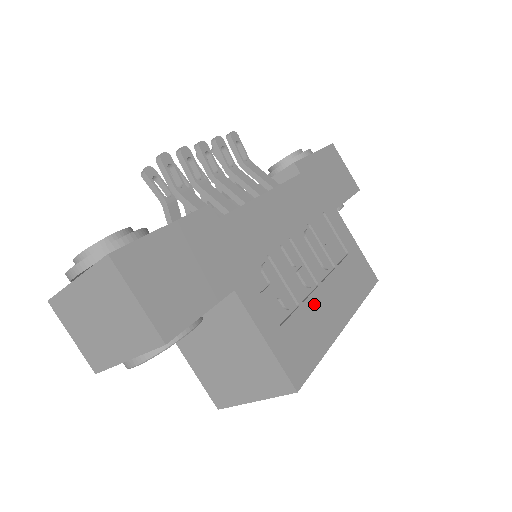
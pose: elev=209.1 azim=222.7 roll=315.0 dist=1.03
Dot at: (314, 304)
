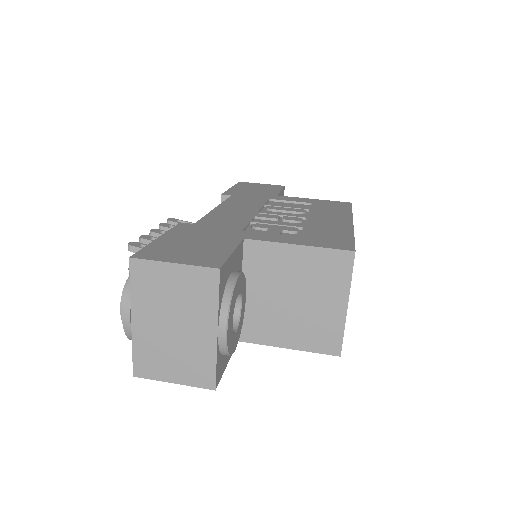
Dot at: (314, 224)
